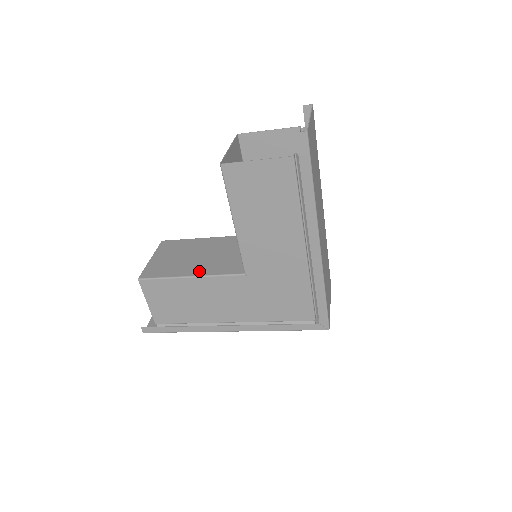
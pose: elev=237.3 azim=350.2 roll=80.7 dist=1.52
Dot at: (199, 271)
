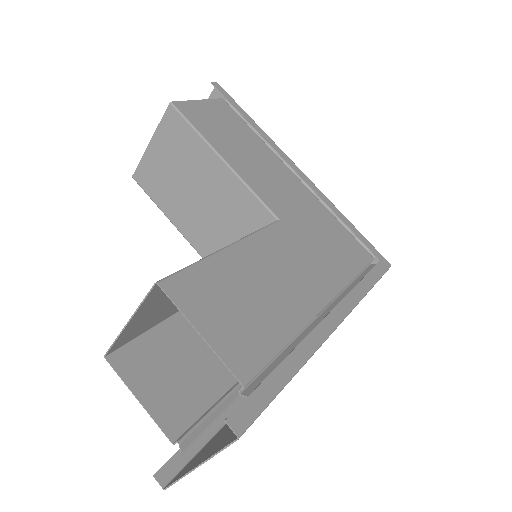
Dot at: occluded
